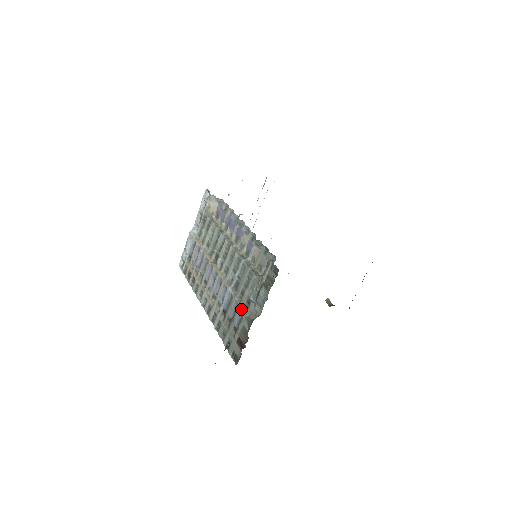
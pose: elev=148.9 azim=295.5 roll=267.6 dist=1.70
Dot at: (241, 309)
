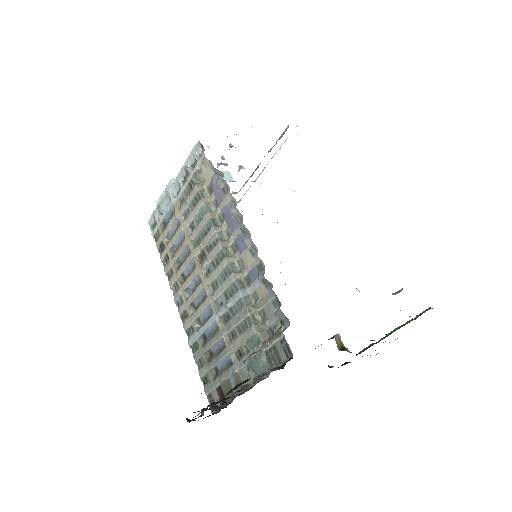
Dot at: (228, 356)
